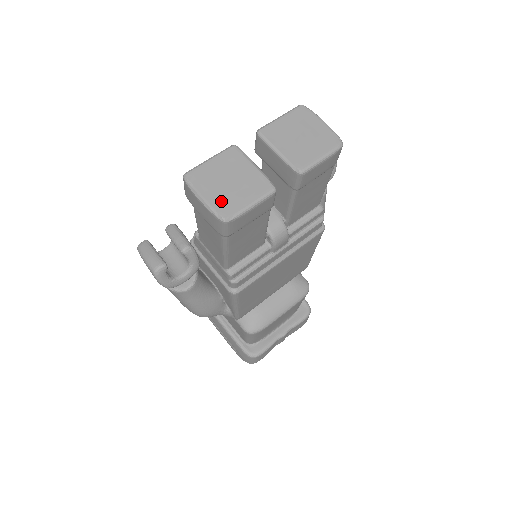
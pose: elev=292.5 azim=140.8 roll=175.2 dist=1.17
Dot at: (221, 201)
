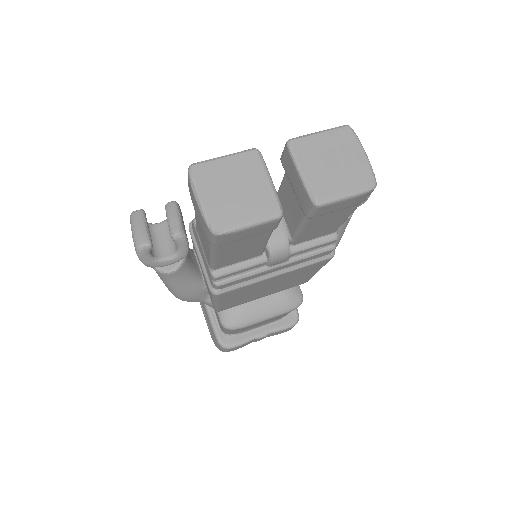
Dot at: (218, 209)
